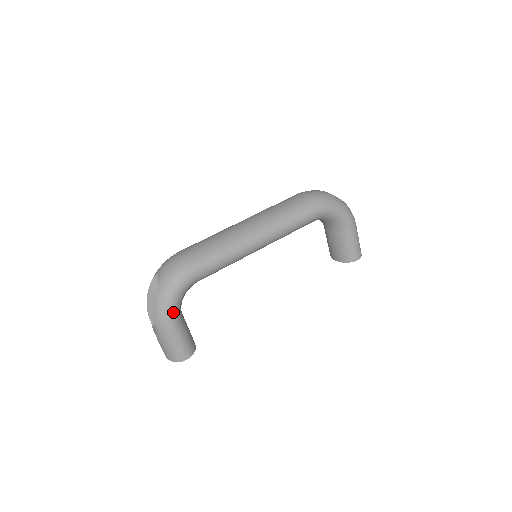
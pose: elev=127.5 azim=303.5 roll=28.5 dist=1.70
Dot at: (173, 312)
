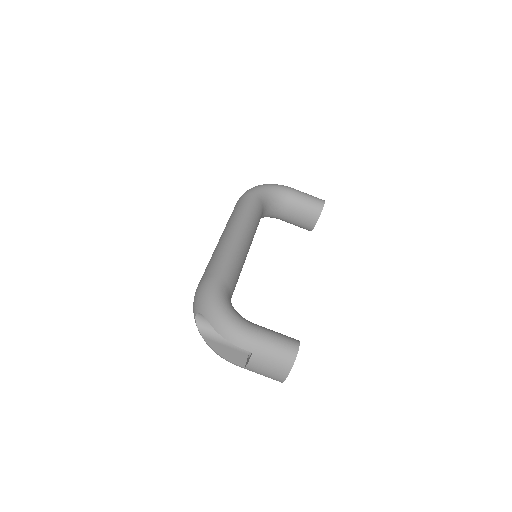
Dot at: (236, 317)
